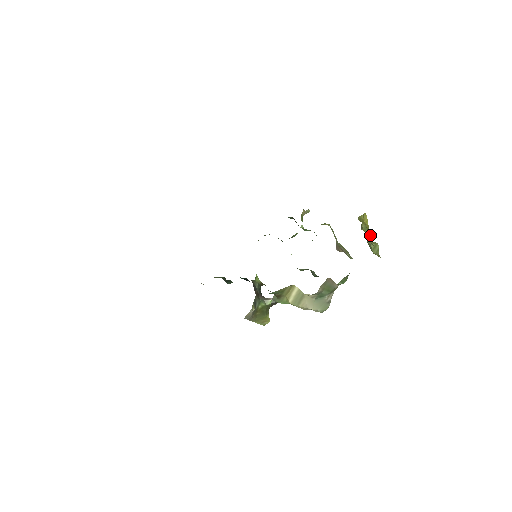
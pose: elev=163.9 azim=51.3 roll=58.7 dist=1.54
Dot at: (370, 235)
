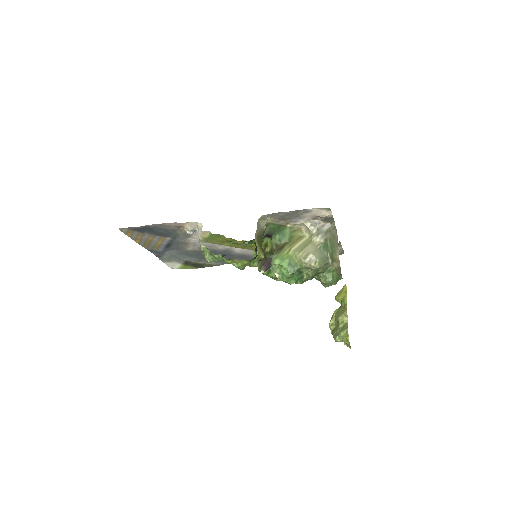
Dot at: (345, 304)
